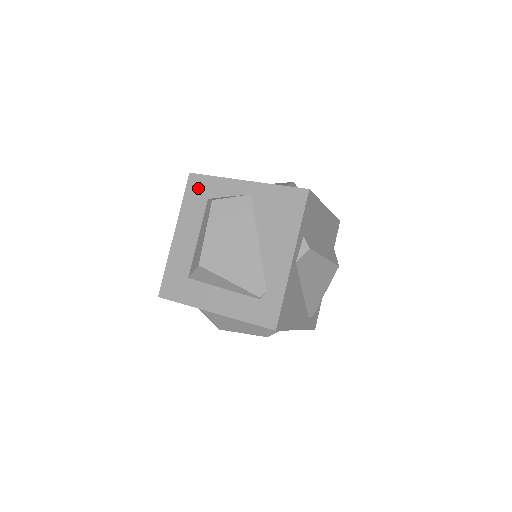
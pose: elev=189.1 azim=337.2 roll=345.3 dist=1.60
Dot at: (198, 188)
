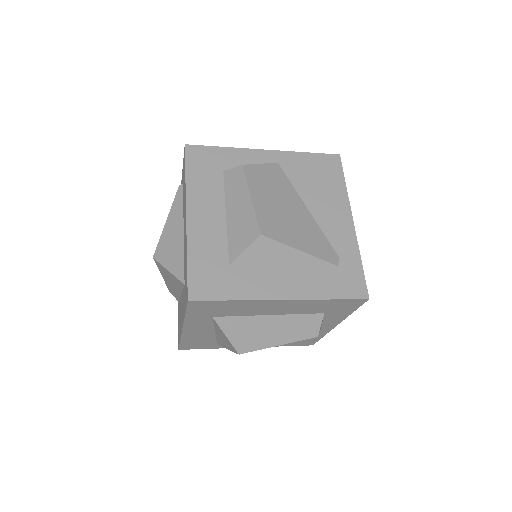
Dot at: (204, 160)
